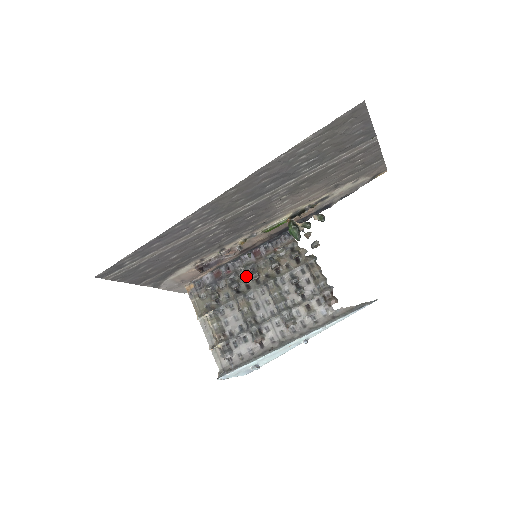
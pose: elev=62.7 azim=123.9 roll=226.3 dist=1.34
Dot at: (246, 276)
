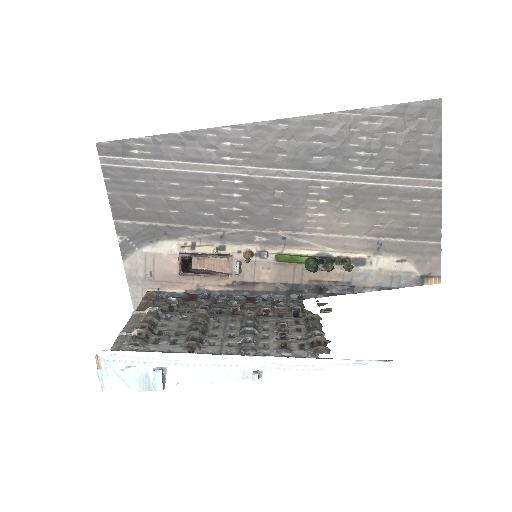
Dot at: (224, 307)
